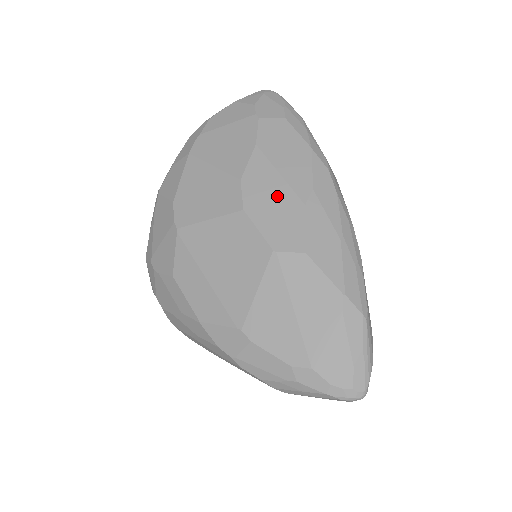
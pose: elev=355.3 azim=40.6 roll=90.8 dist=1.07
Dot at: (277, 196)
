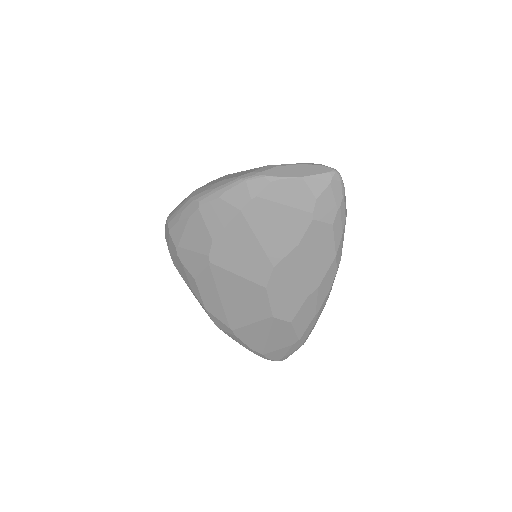
Dot at: (293, 286)
